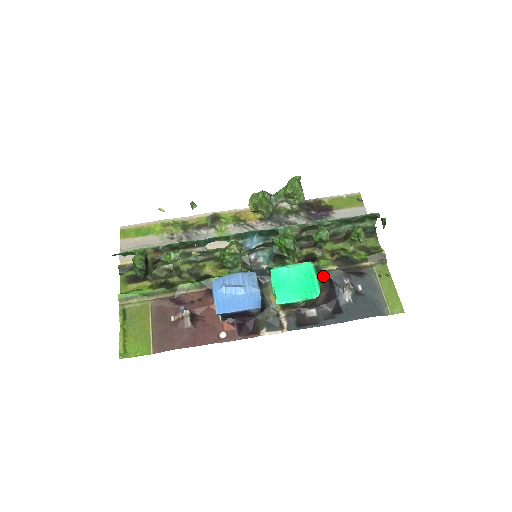
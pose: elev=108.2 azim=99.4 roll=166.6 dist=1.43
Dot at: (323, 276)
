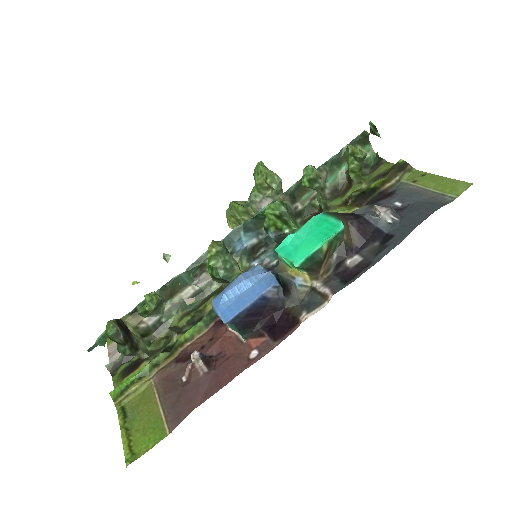
Dot at: (340, 215)
